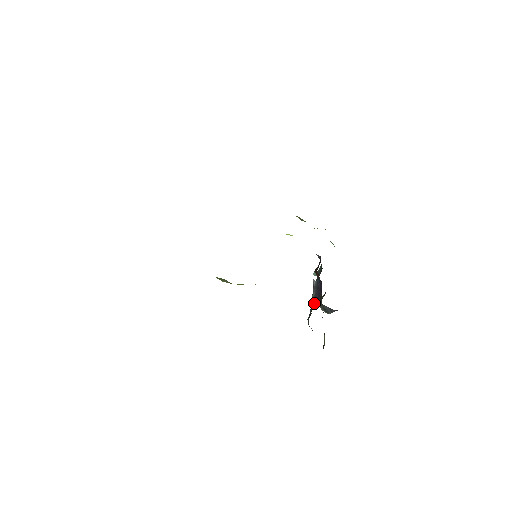
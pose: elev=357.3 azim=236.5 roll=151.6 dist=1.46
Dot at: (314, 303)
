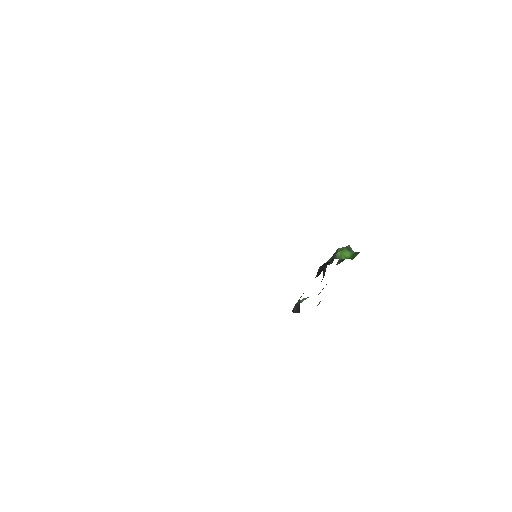
Dot at: (296, 309)
